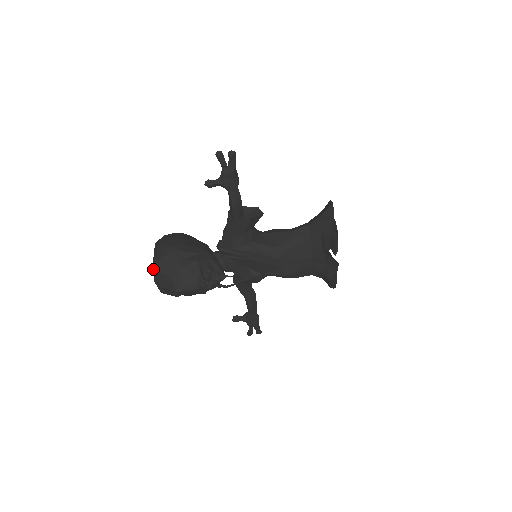
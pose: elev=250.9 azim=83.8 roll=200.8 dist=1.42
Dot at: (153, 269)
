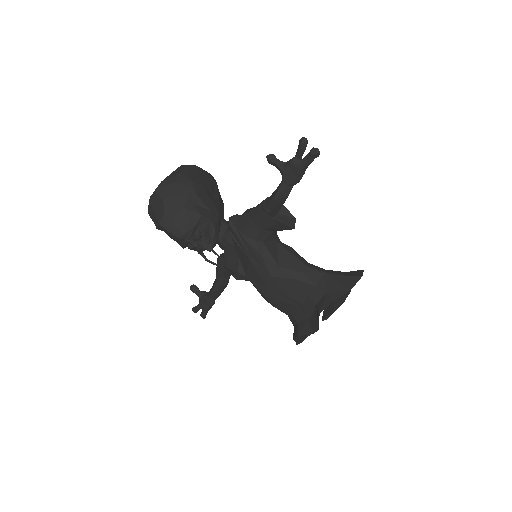
Dot at: (158, 186)
